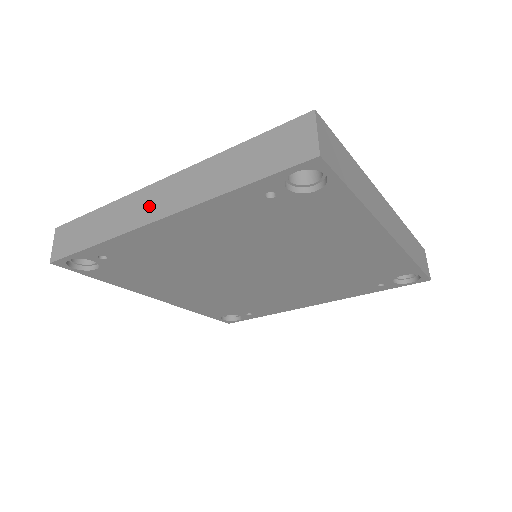
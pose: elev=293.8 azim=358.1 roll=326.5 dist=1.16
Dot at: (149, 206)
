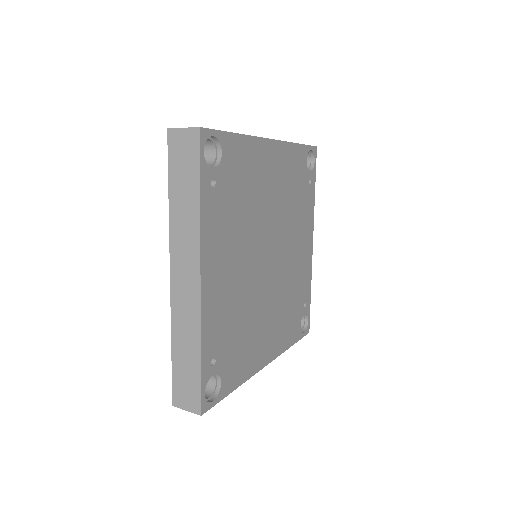
Dot at: (187, 289)
